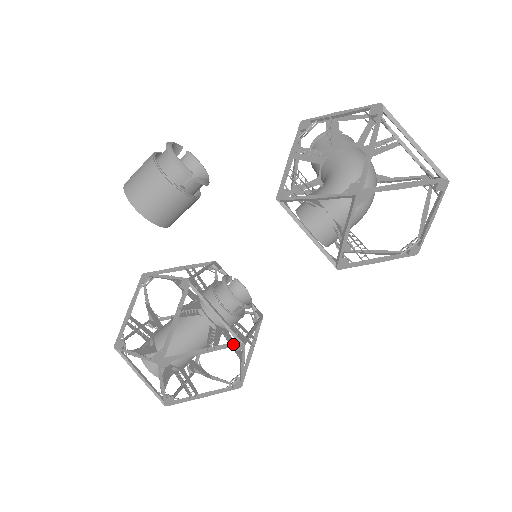
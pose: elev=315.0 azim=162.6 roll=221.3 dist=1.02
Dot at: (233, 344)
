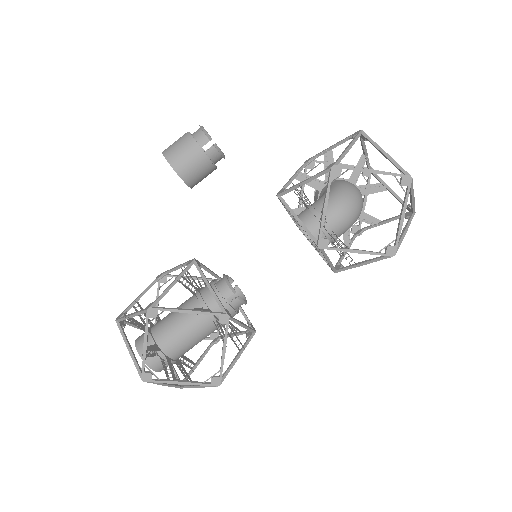
Dot at: (218, 313)
